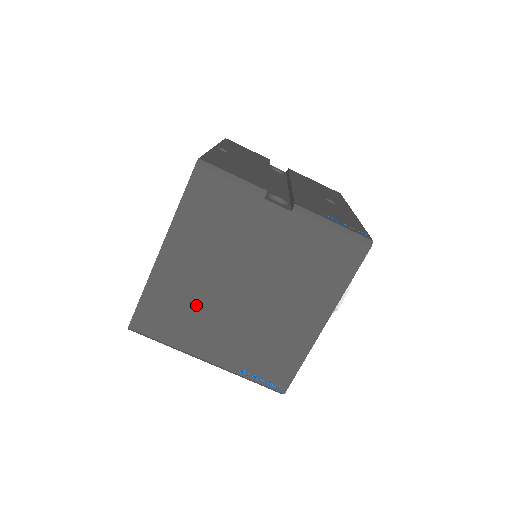
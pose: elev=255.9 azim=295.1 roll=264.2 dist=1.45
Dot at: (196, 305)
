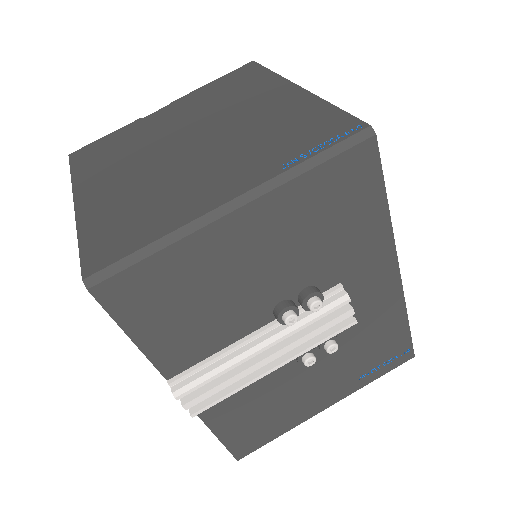
Dot at: (153, 189)
